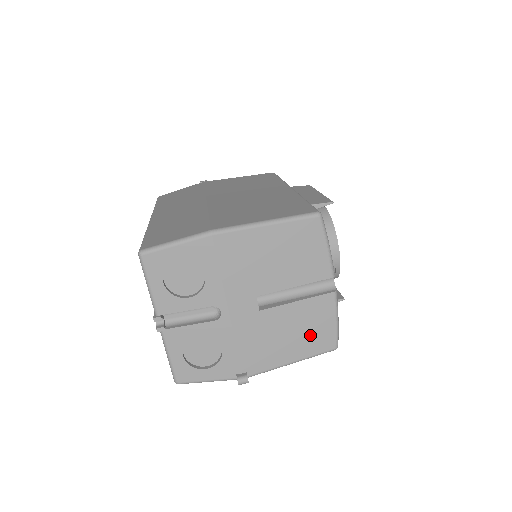
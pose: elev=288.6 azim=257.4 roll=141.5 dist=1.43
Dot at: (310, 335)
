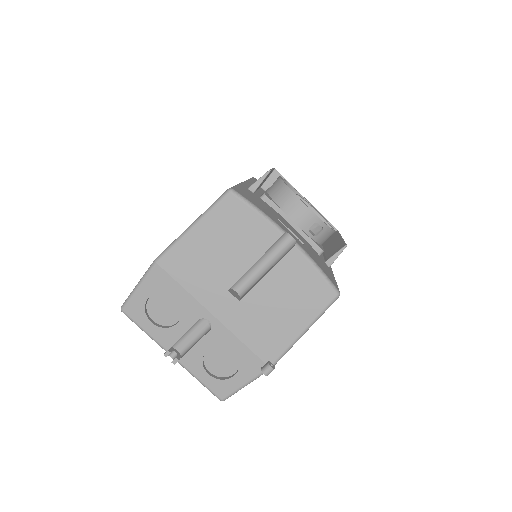
Dot at: (302, 297)
